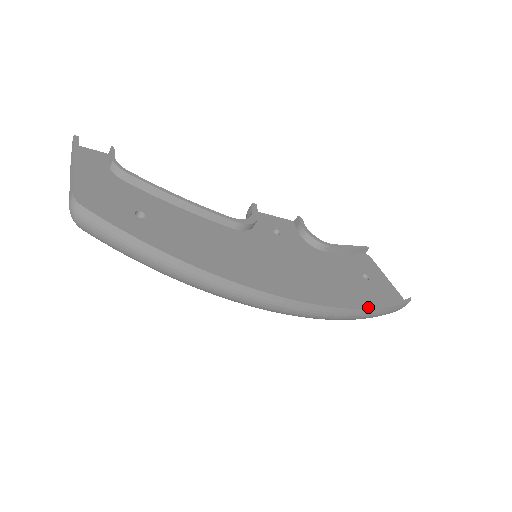
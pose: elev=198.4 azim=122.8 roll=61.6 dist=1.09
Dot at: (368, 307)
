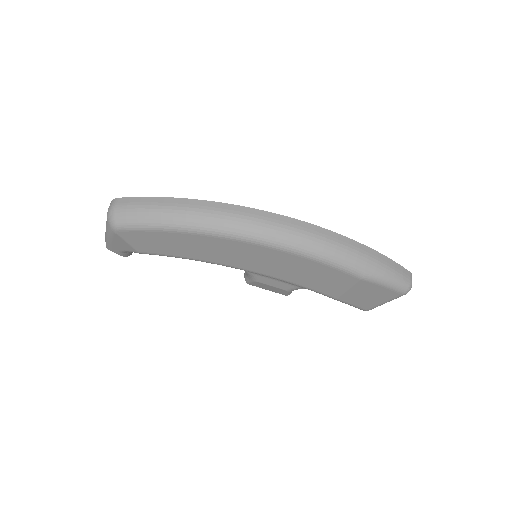
Dot at: (362, 245)
